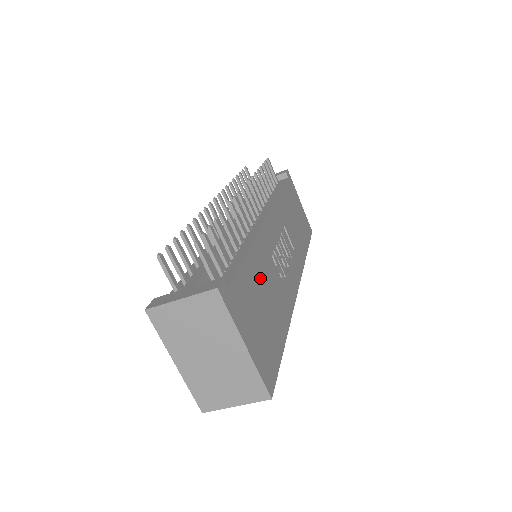
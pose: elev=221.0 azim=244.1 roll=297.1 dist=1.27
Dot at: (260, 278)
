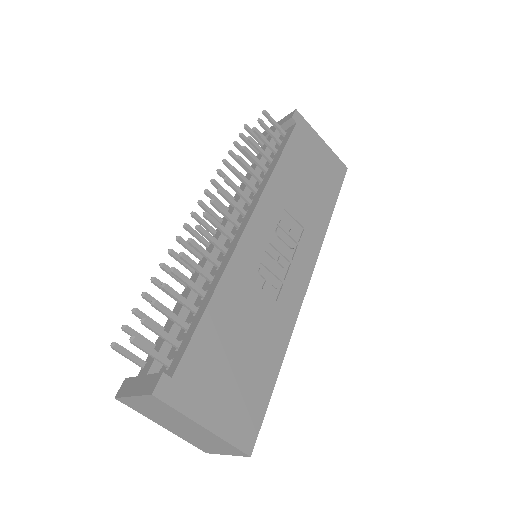
Dot at: (231, 323)
